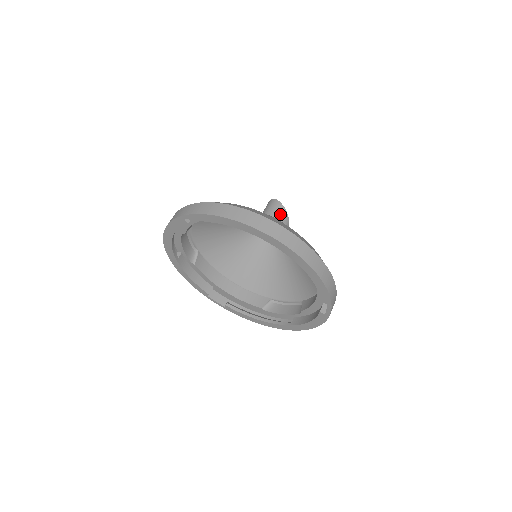
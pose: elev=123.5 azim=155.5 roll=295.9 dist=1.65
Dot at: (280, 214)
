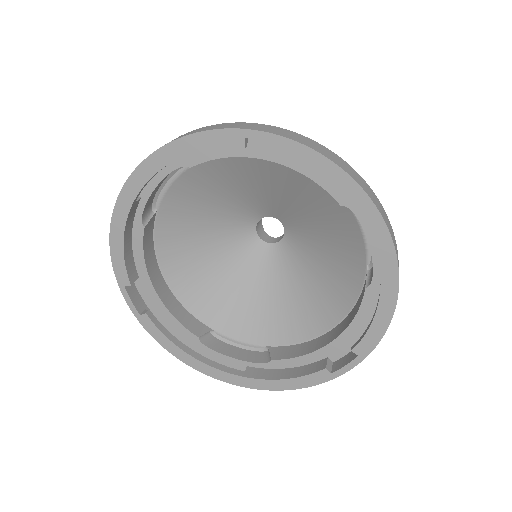
Dot at: occluded
